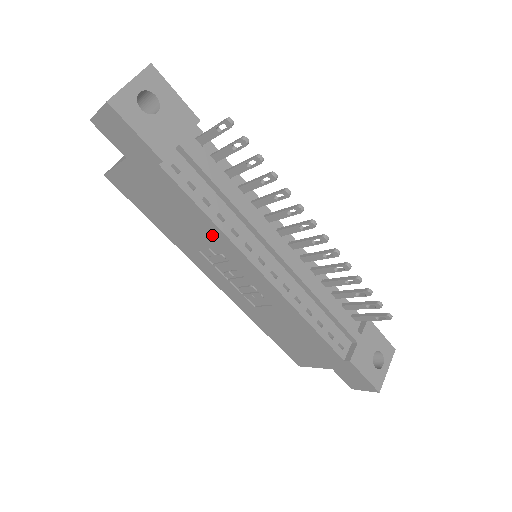
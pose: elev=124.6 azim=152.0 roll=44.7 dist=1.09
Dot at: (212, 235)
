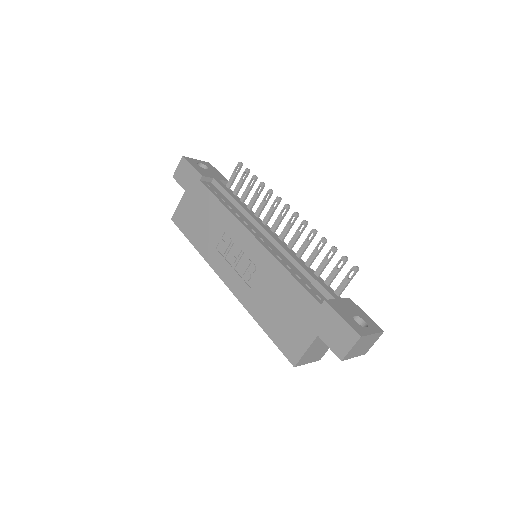
Dot at: (223, 220)
